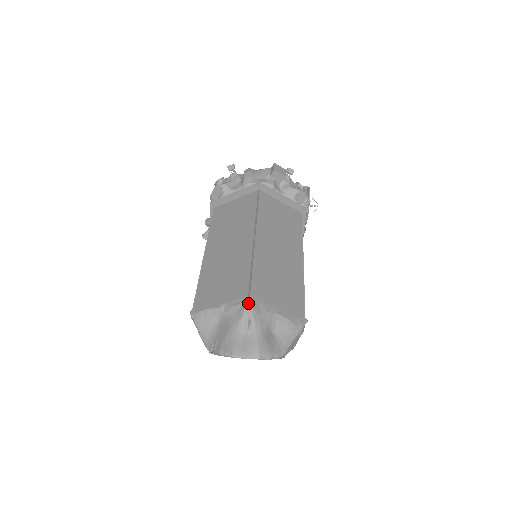
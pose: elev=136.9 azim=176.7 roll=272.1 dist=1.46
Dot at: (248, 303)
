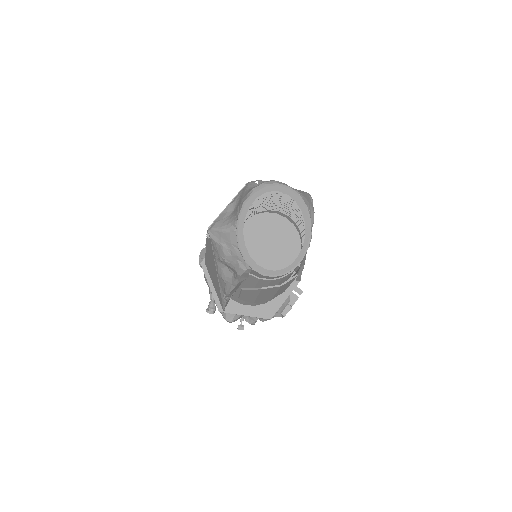
Dot at: occluded
